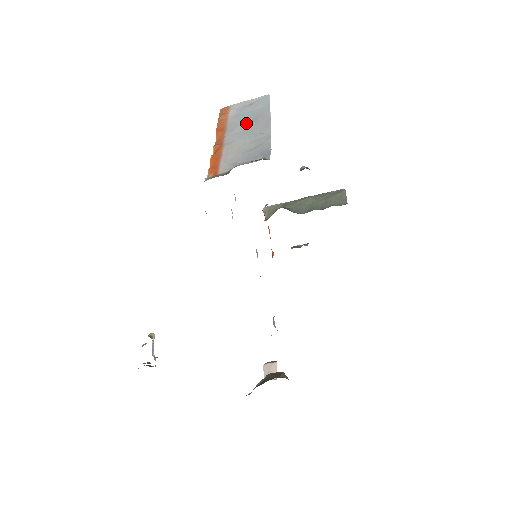
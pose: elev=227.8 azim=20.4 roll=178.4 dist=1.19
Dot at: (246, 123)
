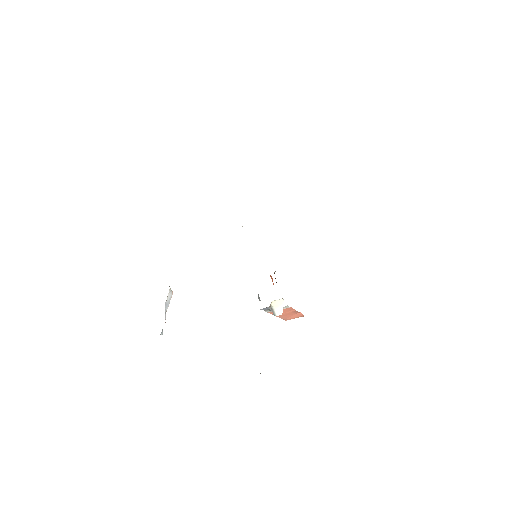
Dot at: occluded
